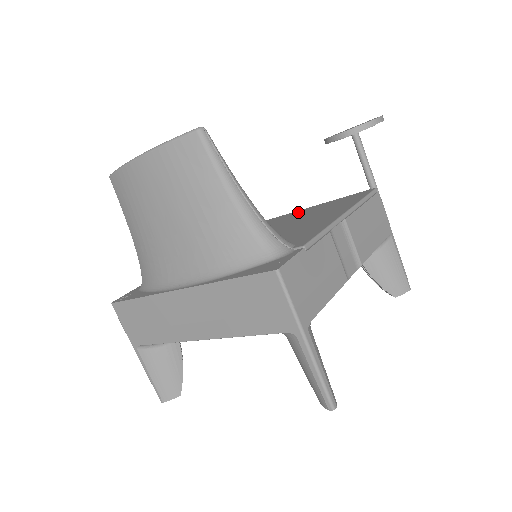
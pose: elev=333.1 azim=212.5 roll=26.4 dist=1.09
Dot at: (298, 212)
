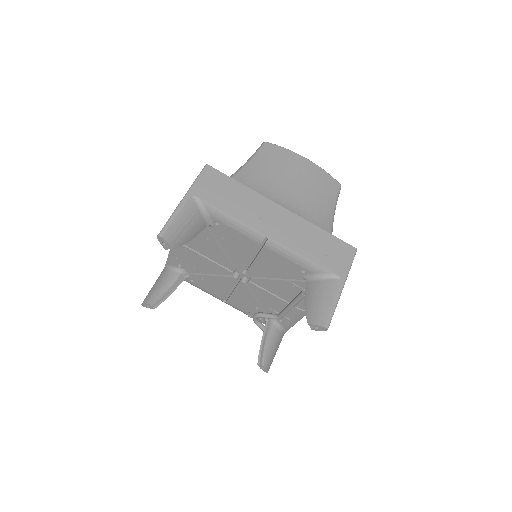
Dot at: occluded
